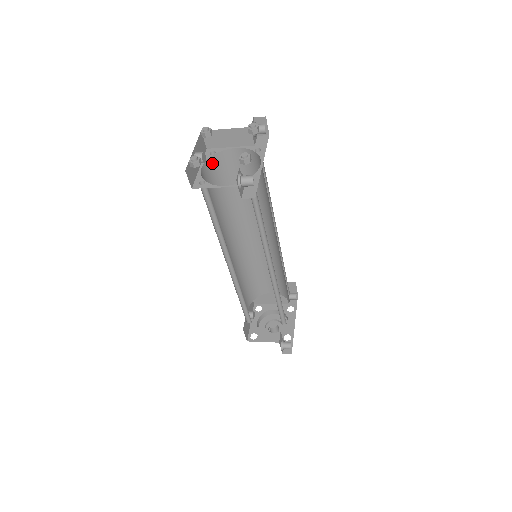
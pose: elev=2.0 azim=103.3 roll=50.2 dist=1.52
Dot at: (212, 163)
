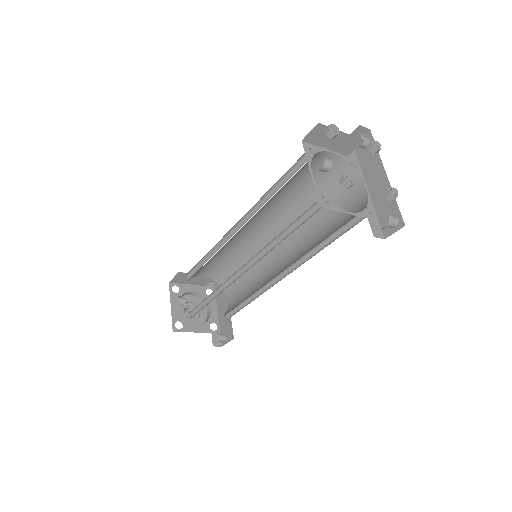
Dot at: occluded
